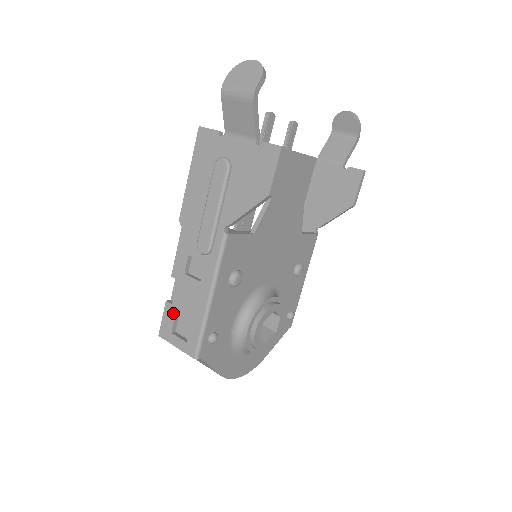
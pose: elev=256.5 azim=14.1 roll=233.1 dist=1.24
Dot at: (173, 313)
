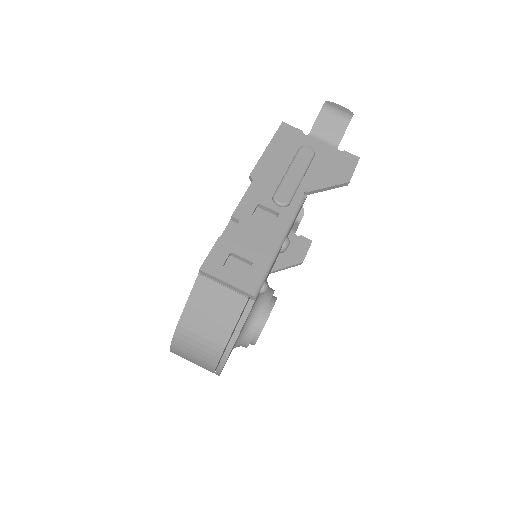
Dot at: (229, 249)
